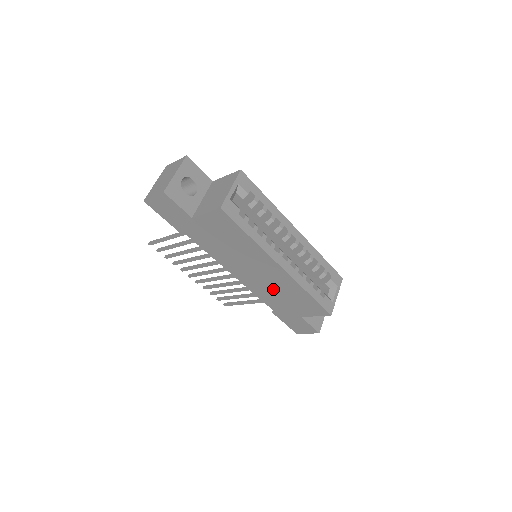
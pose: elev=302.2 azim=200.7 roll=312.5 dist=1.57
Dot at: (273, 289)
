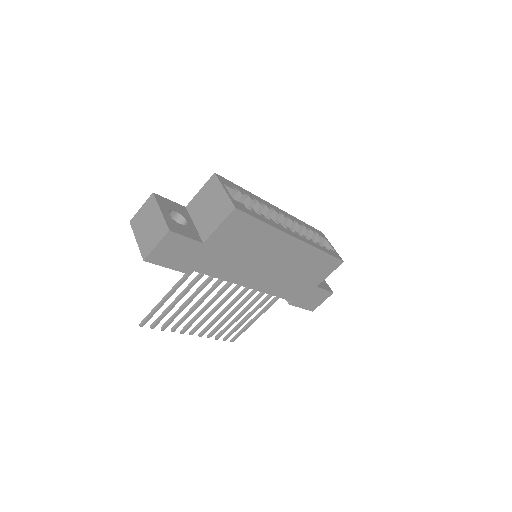
Dot at: (290, 273)
